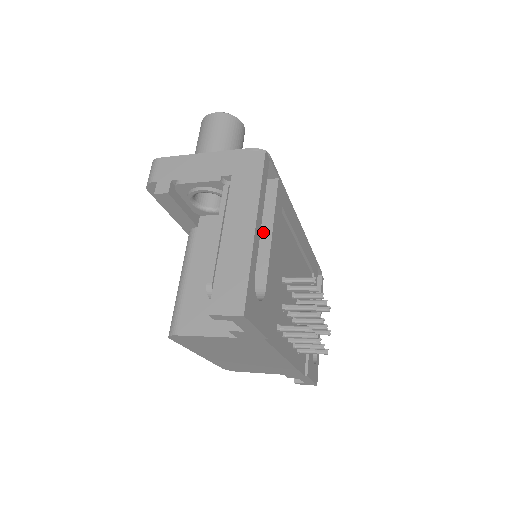
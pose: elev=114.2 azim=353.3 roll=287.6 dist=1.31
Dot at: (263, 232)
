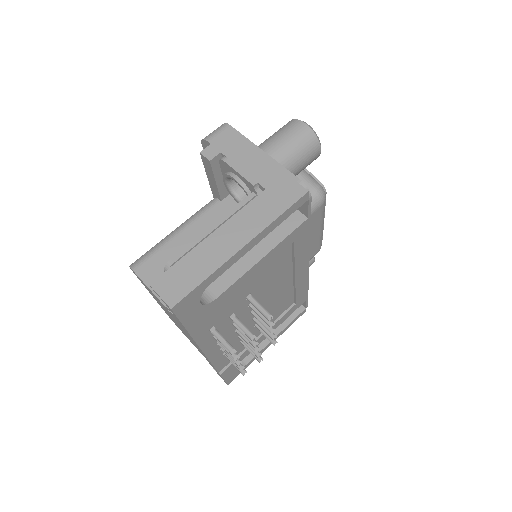
Dot at: (257, 251)
